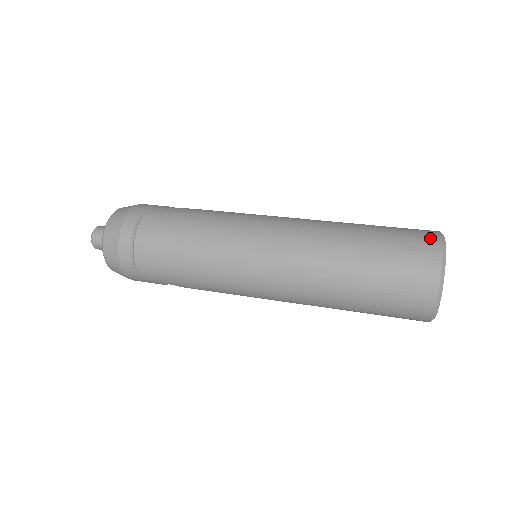
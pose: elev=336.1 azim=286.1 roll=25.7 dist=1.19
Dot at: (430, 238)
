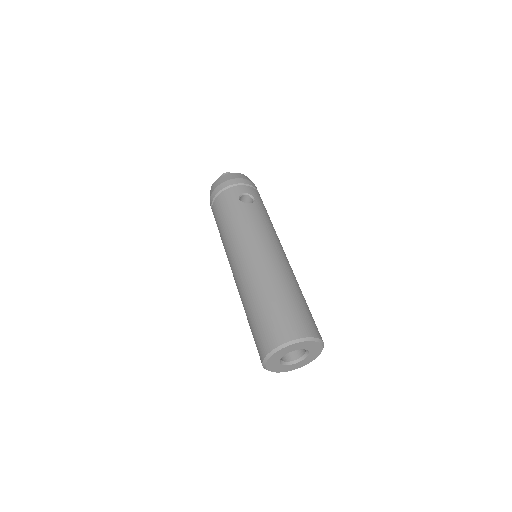
Dot at: (279, 337)
